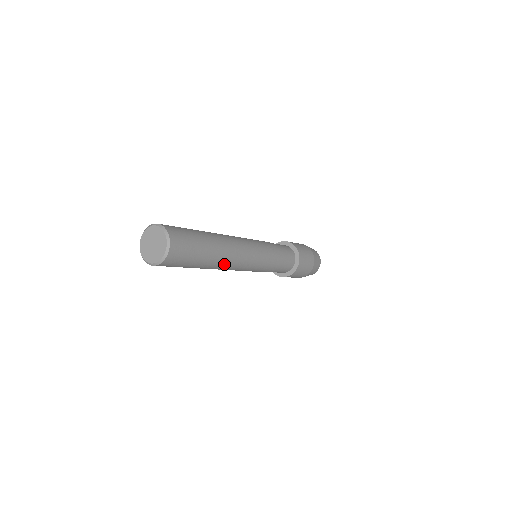
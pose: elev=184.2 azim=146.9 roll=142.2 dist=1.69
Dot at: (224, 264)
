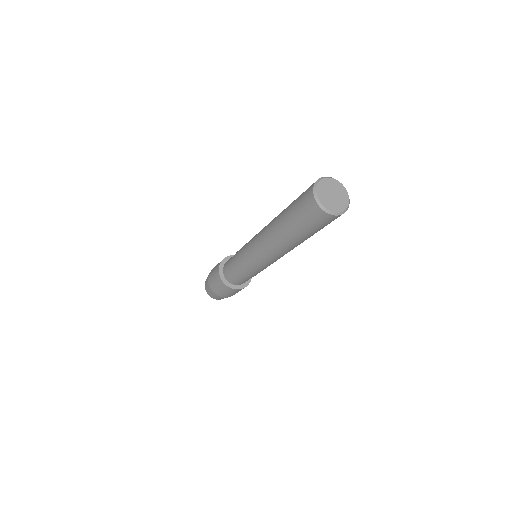
Dot at: occluded
